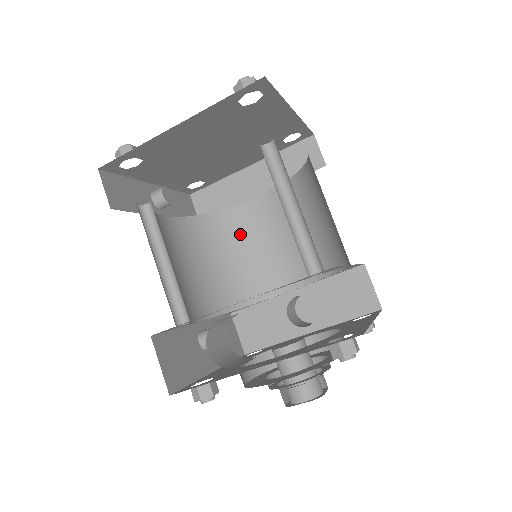
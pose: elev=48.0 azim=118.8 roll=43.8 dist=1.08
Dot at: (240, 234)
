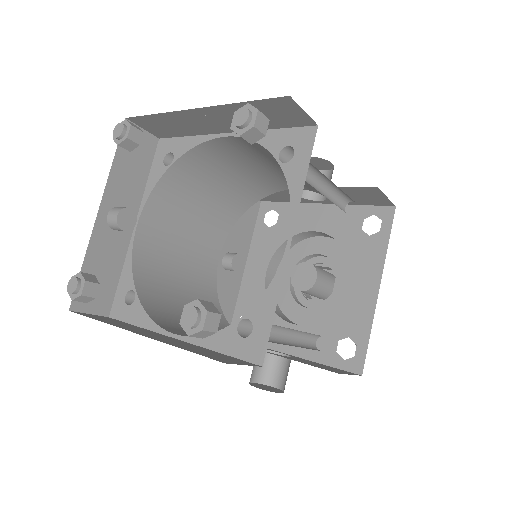
Dot at: (219, 164)
